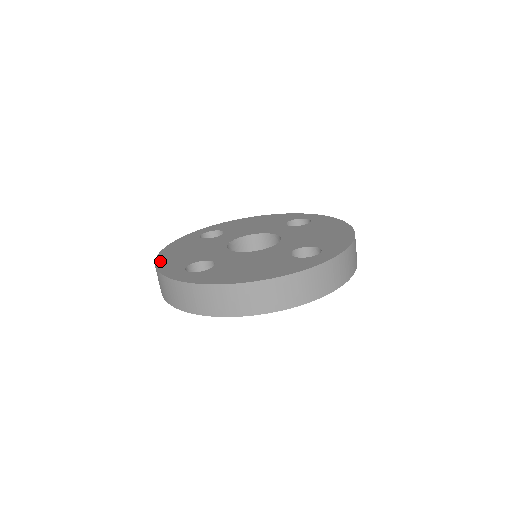
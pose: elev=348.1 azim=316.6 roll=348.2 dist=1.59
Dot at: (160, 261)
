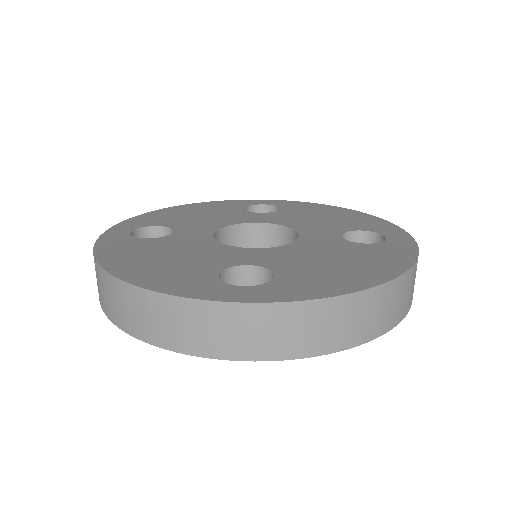
Dot at: (140, 280)
